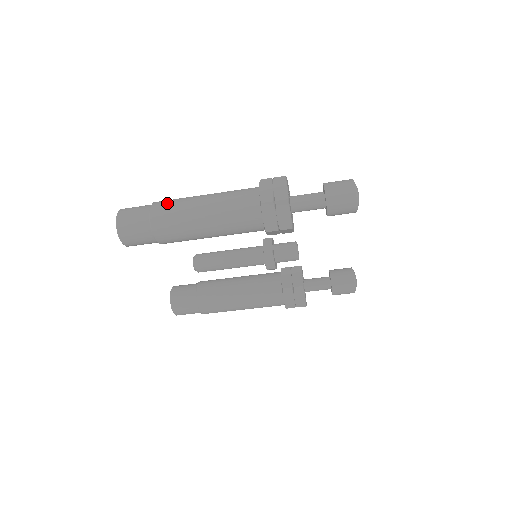
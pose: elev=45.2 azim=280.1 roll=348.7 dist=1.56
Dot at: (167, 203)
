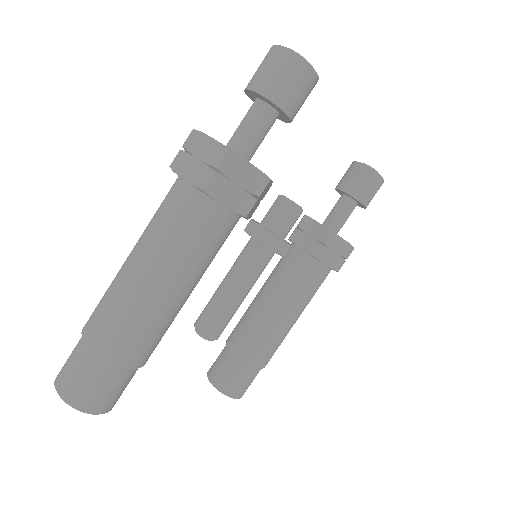
Dot at: (96, 314)
